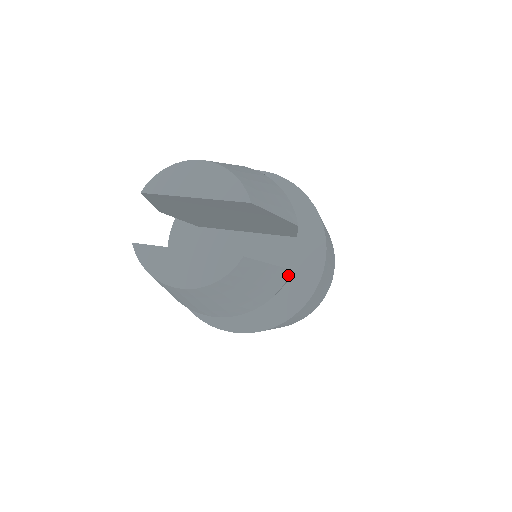
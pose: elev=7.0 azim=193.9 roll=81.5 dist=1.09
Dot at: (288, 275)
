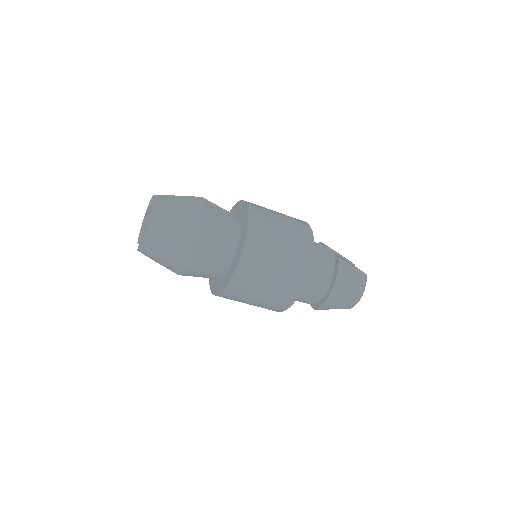
Dot at: (203, 204)
